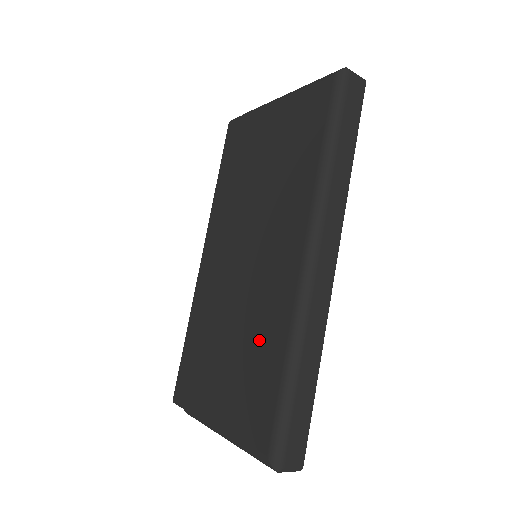
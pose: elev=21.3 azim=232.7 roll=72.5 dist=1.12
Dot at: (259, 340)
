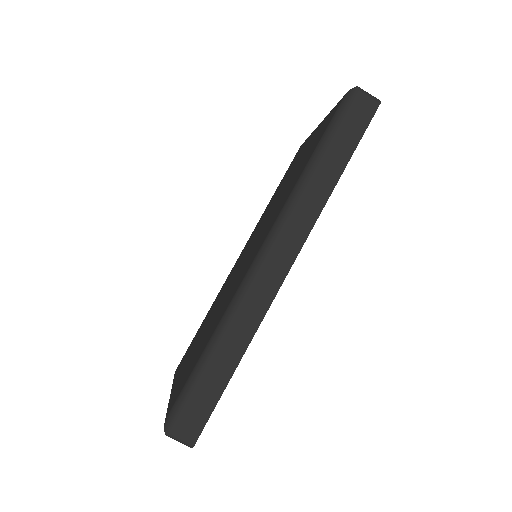
Dot at: (214, 322)
